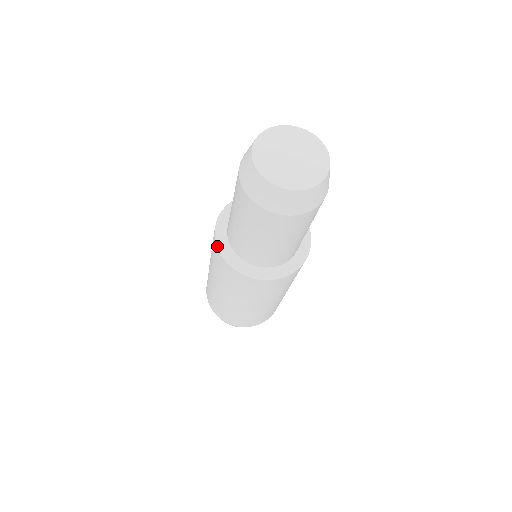
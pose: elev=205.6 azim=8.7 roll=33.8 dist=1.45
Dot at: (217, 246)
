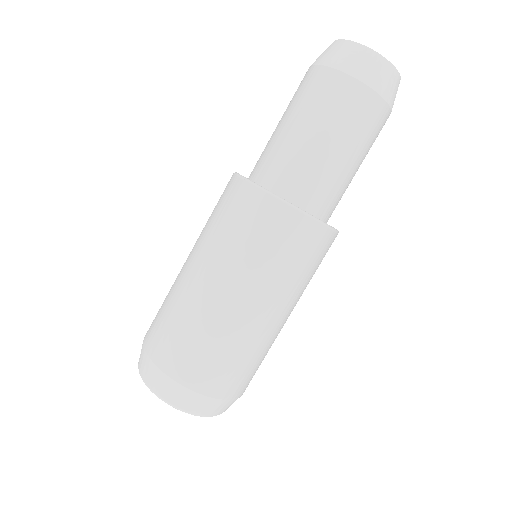
Dot at: occluded
